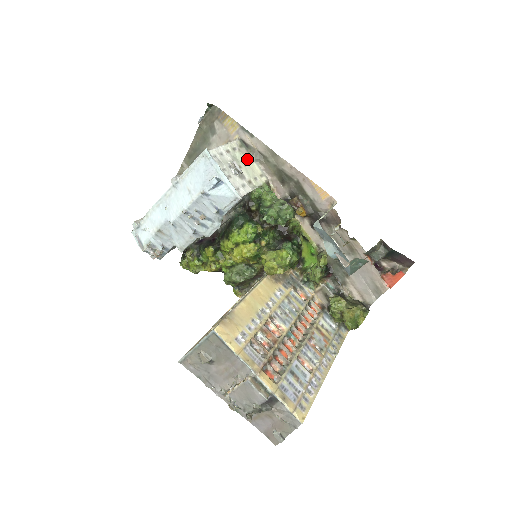
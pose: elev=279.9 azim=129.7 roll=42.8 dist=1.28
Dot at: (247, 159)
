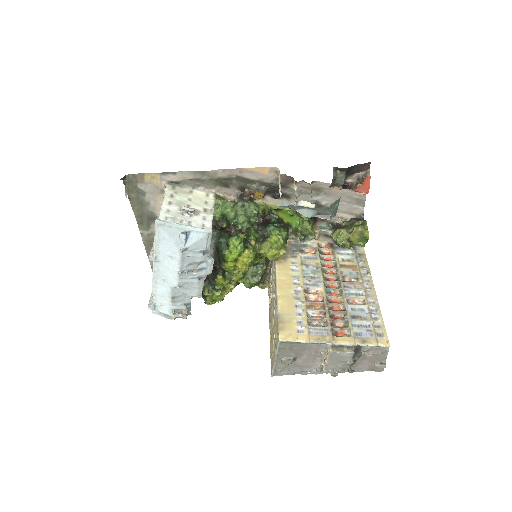
Dot at: (187, 193)
